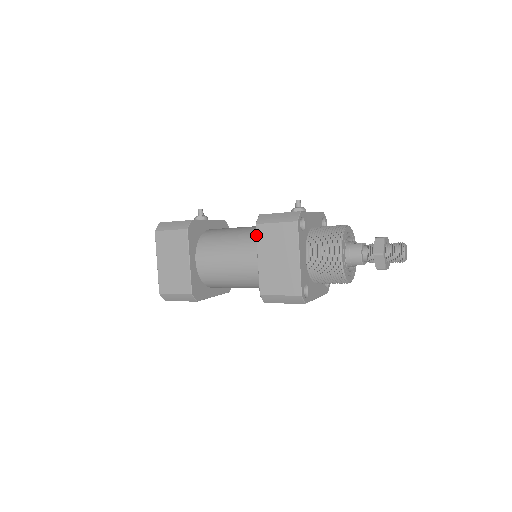
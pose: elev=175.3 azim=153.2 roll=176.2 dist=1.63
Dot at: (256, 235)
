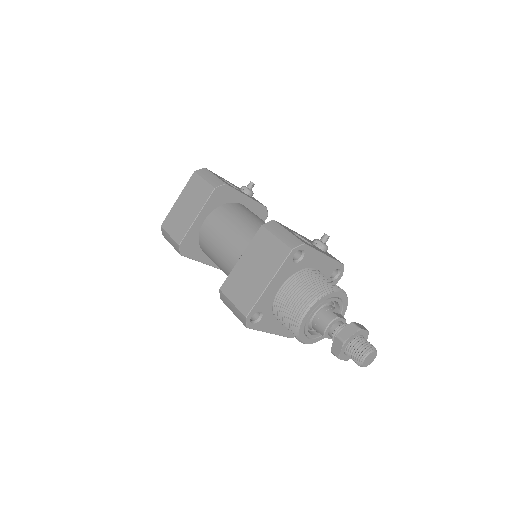
Dot at: (255, 235)
